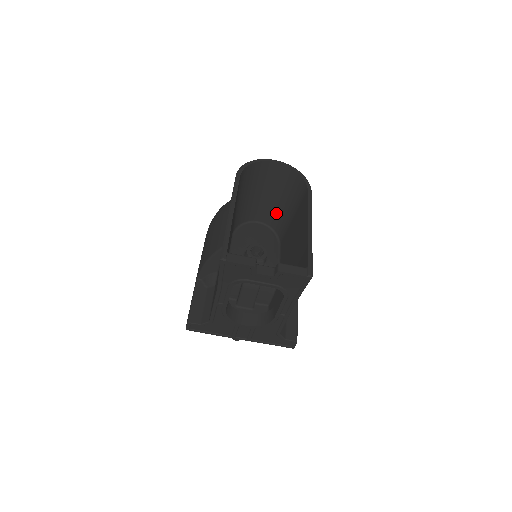
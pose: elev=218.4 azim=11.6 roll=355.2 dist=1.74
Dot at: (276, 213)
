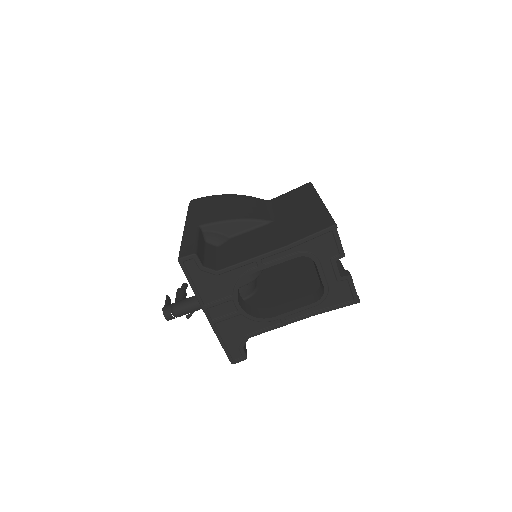
Dot at: occluded
